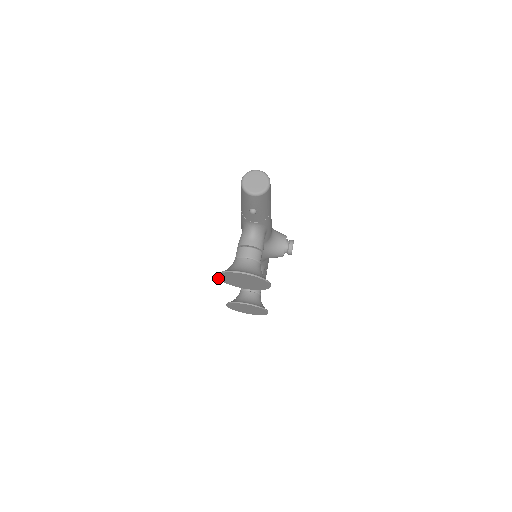
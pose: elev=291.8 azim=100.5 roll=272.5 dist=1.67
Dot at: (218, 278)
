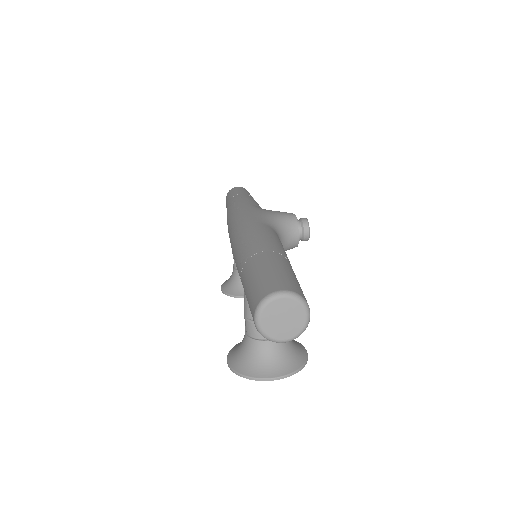
Dot at: (227, 358)
